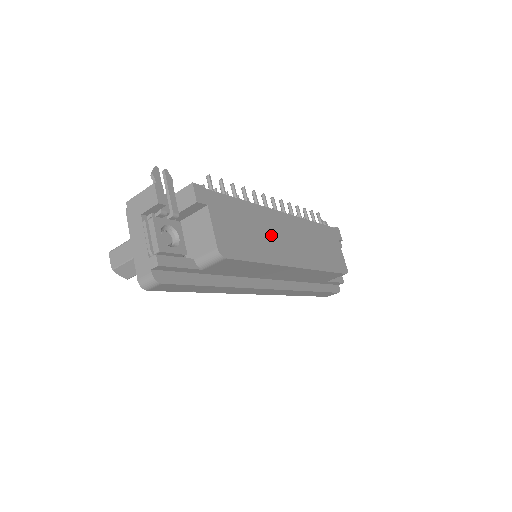
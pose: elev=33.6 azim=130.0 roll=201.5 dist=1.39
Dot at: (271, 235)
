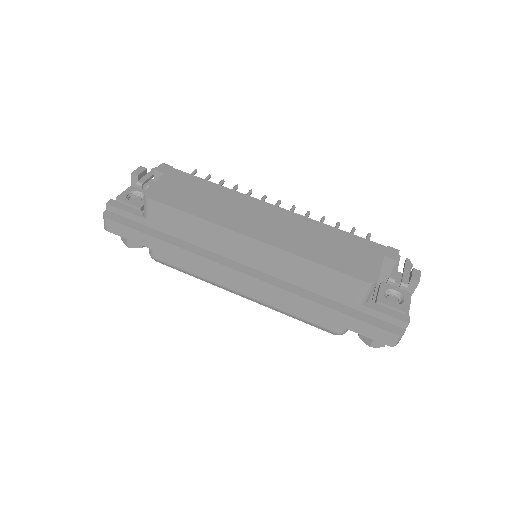
Dot at: (232, 209)
